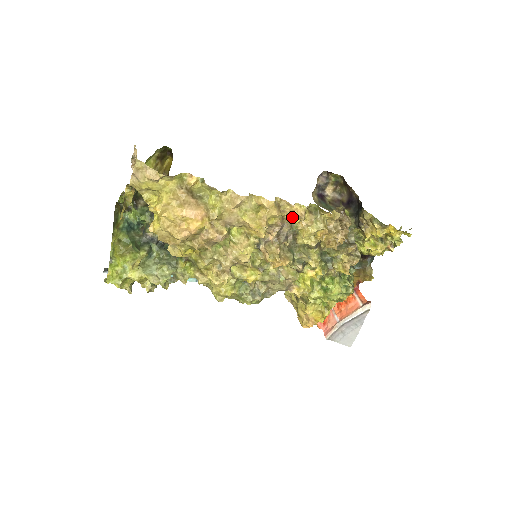
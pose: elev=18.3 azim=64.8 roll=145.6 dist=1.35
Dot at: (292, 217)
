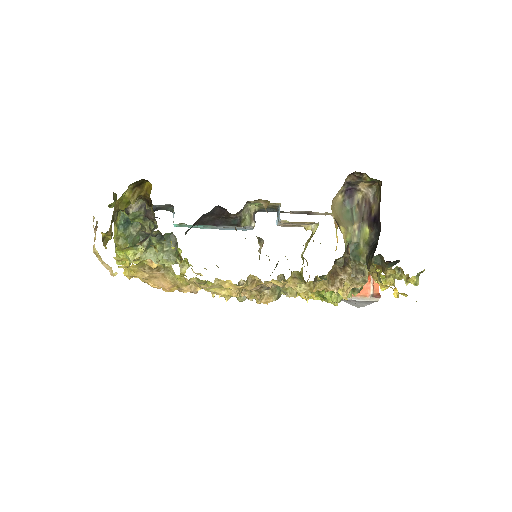
Dot at: occluded
